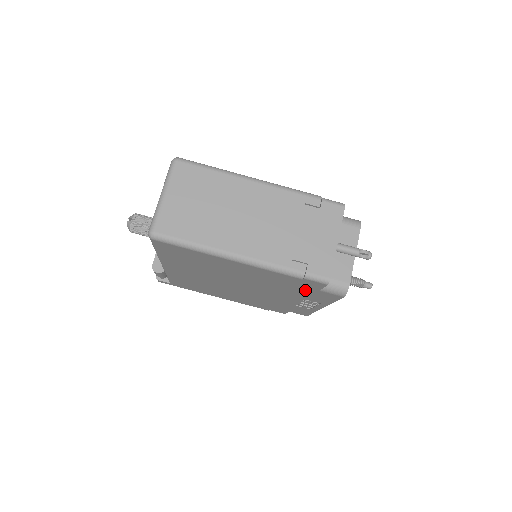
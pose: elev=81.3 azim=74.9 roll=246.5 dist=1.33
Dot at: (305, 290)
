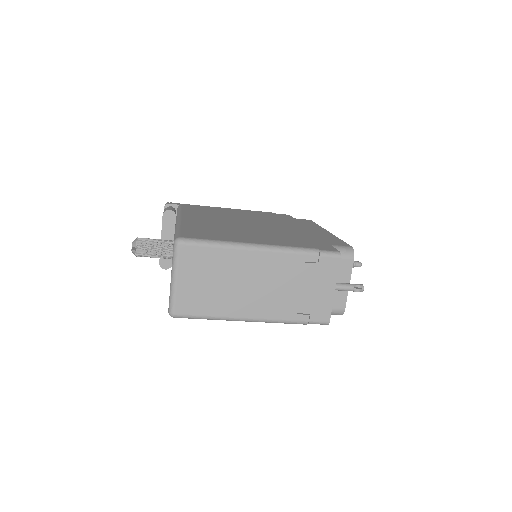
Dot at: occluded
